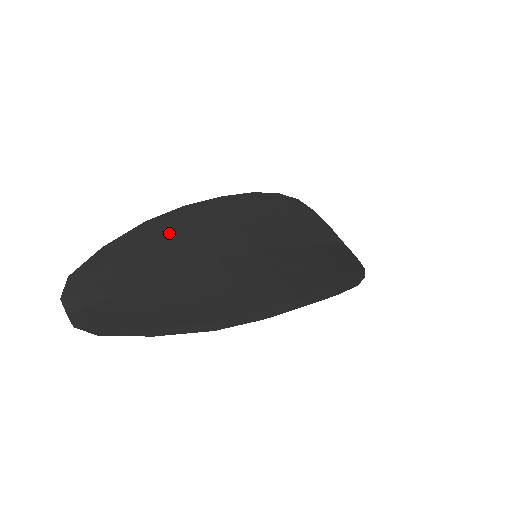
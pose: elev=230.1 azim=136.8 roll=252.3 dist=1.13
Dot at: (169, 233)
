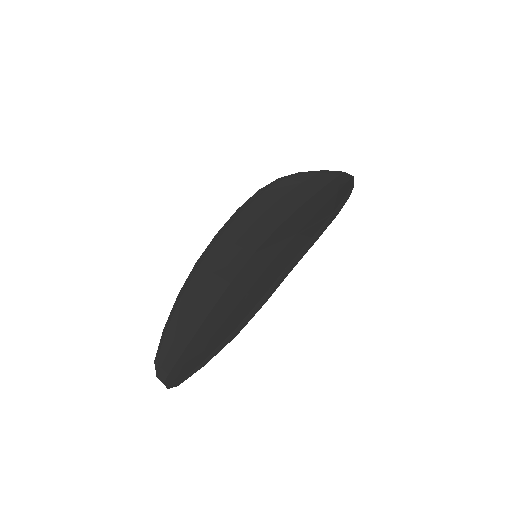
Dot at: (193, 290)
